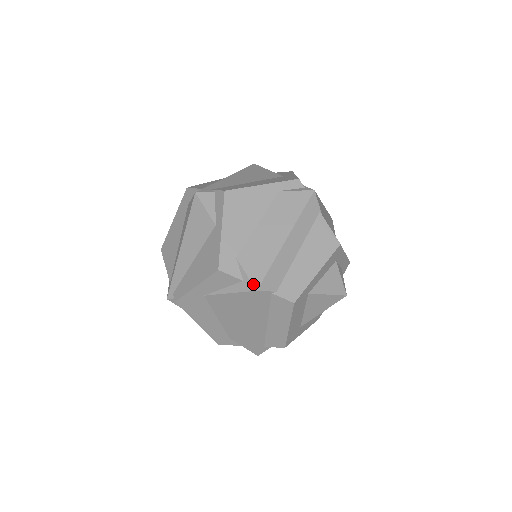
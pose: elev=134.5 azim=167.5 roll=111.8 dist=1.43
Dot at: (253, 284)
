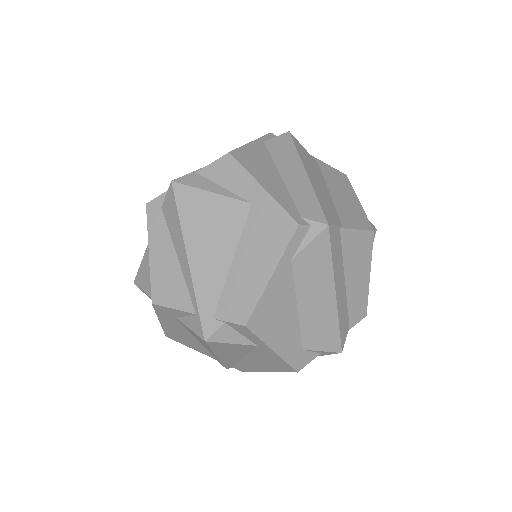
Dot at: (335, 352)
